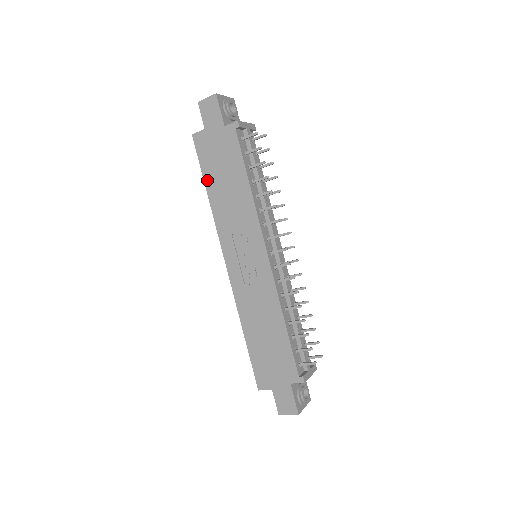
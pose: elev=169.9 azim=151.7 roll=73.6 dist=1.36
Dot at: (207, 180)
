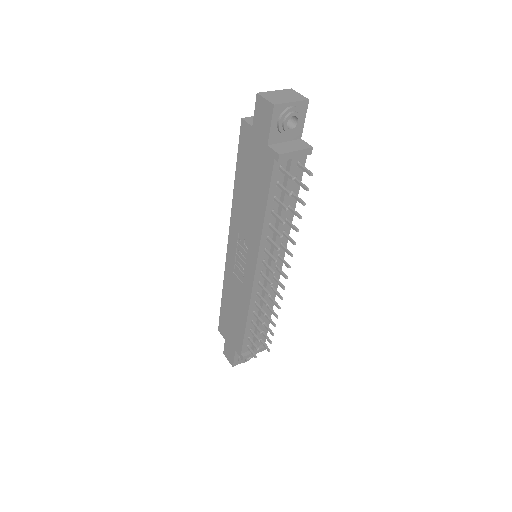
Dot at: (238, 172)
